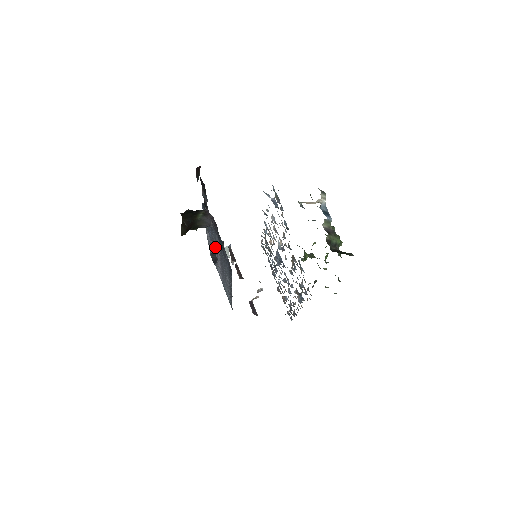
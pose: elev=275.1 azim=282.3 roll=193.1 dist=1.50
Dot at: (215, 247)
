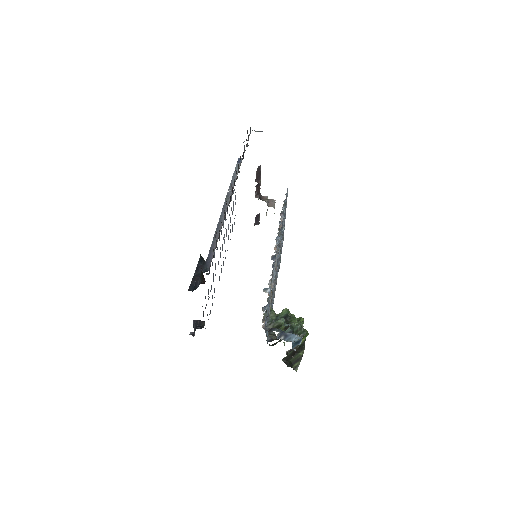
Dot at: occluded
